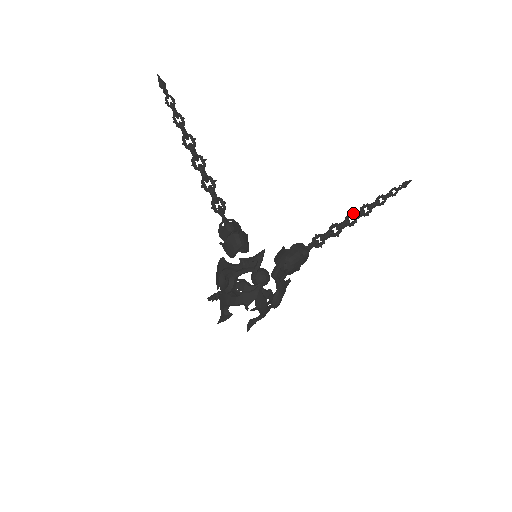
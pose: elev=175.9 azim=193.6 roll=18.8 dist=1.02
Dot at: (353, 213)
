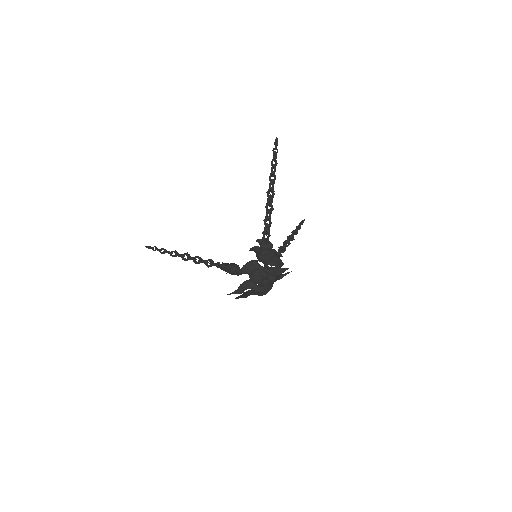
Dot at: (290, 237)
